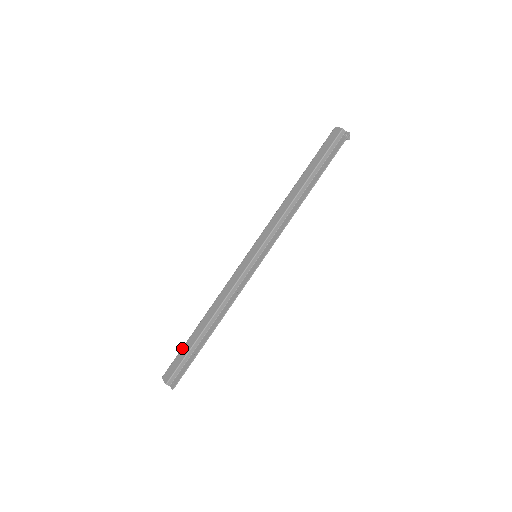
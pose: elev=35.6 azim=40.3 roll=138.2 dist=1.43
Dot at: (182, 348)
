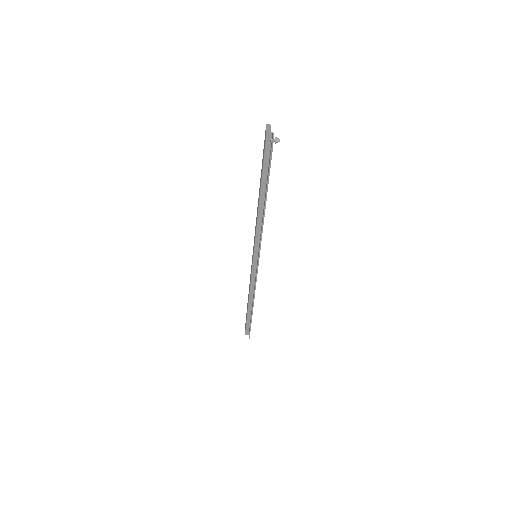
Dot at: occluded
